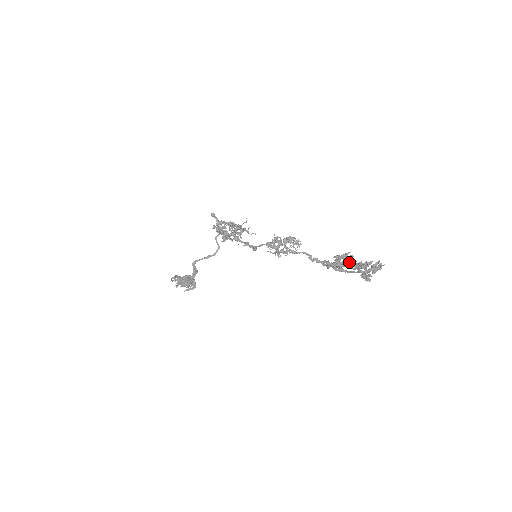
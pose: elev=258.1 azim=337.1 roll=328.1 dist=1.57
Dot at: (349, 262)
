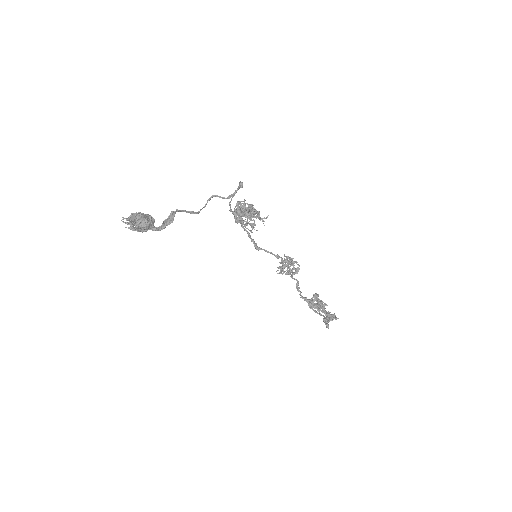
Dot at: occluded
